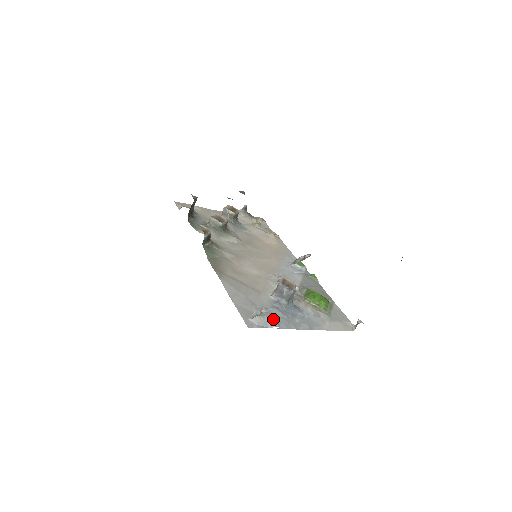
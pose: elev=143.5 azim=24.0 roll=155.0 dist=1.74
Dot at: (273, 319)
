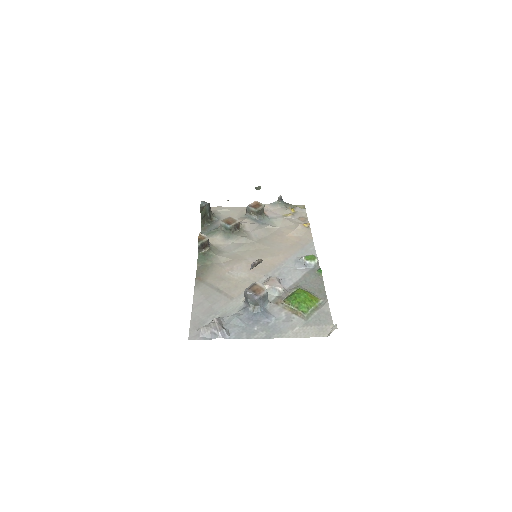
Dot at: (217, 330)
